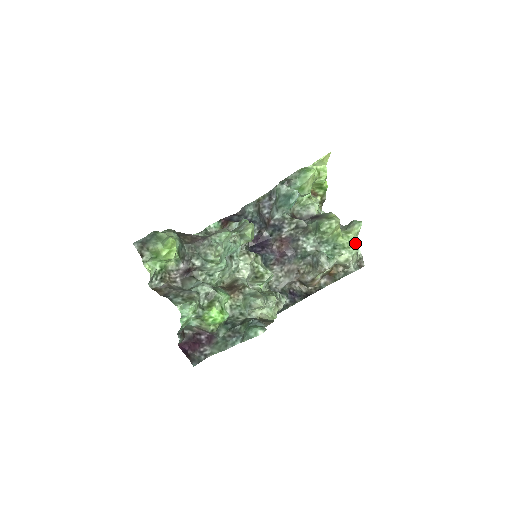
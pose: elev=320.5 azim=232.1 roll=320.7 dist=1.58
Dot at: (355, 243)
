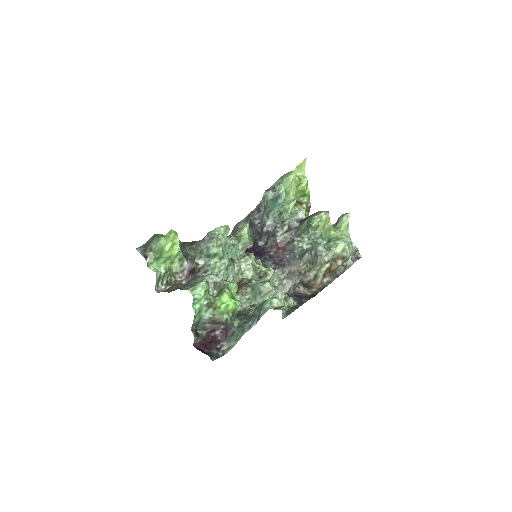
Dot at: occluded
